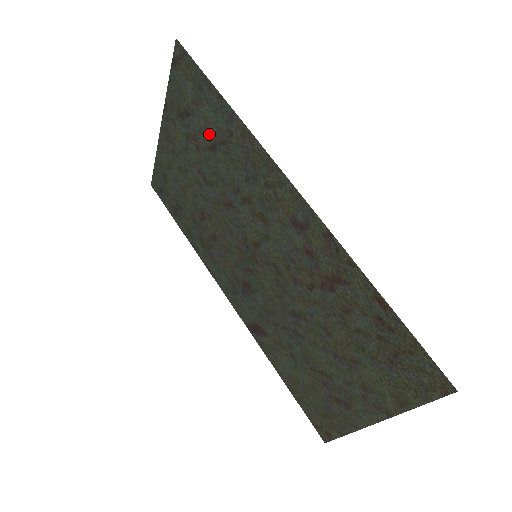
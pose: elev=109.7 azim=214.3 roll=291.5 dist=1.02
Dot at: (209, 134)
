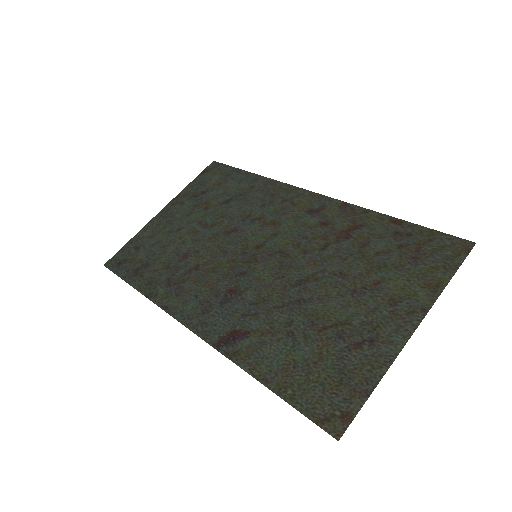
Dot at: (226, 195)
